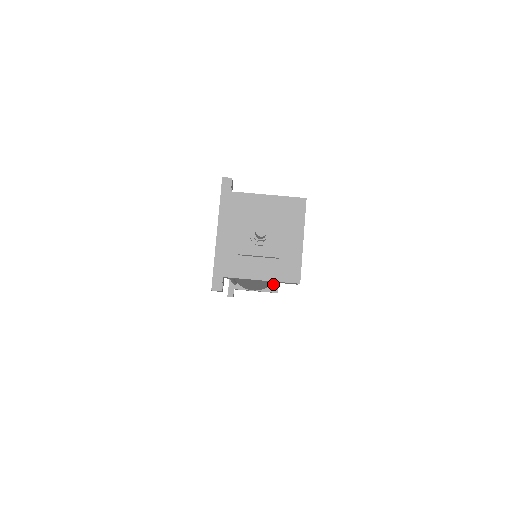
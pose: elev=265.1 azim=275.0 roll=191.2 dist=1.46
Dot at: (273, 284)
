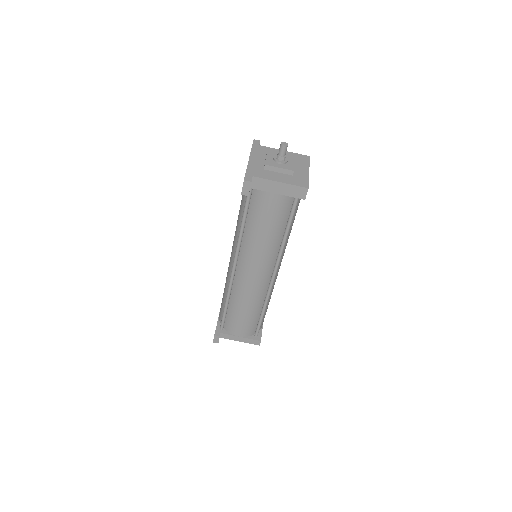
Dot at: (264, 301)
